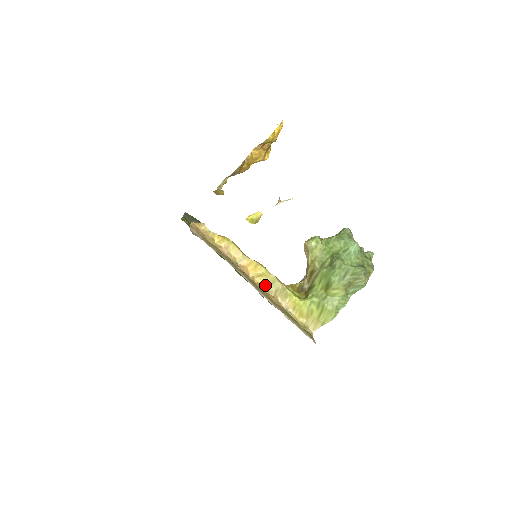
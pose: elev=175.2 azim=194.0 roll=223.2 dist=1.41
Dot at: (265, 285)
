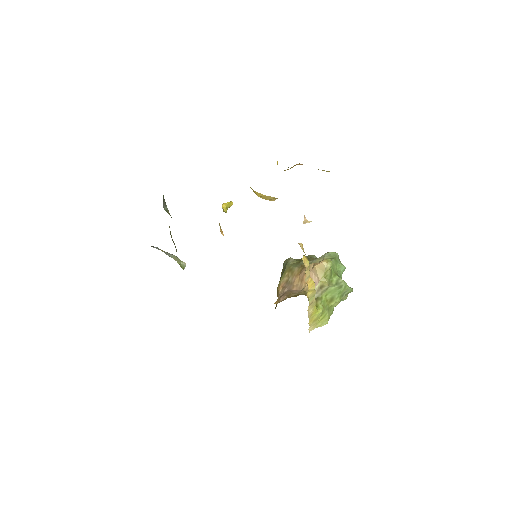
Dot at: (308, 298)
